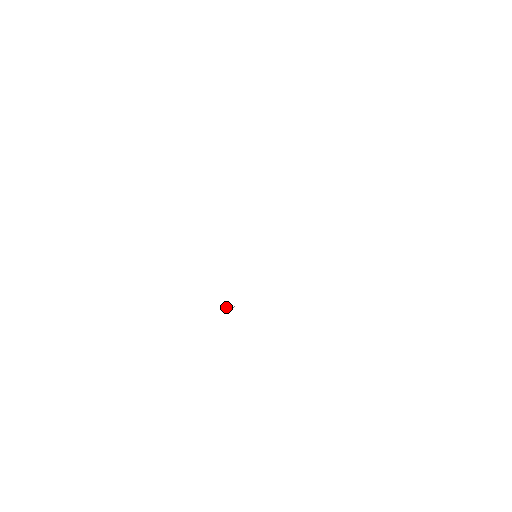
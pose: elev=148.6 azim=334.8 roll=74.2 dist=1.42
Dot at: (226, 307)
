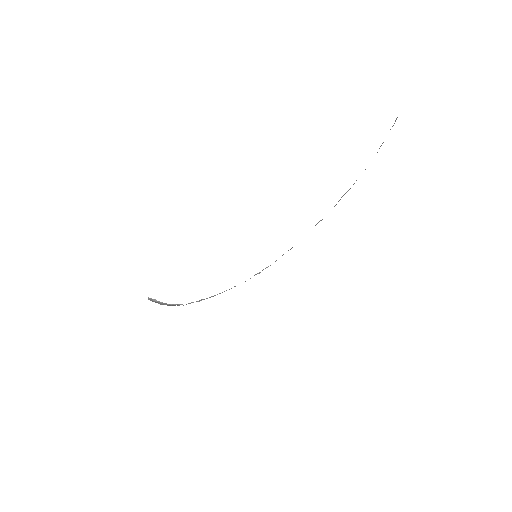
Dot at: (153, 300)
